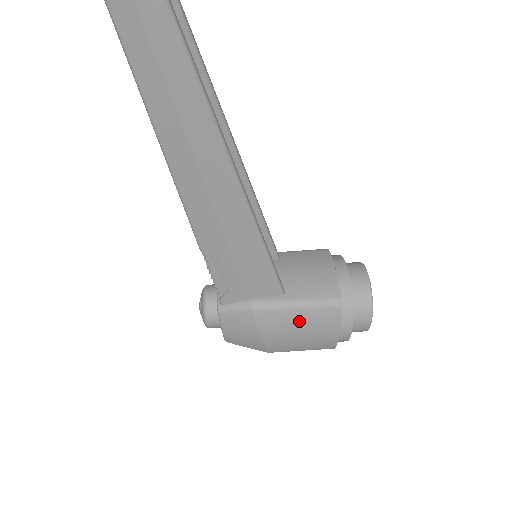
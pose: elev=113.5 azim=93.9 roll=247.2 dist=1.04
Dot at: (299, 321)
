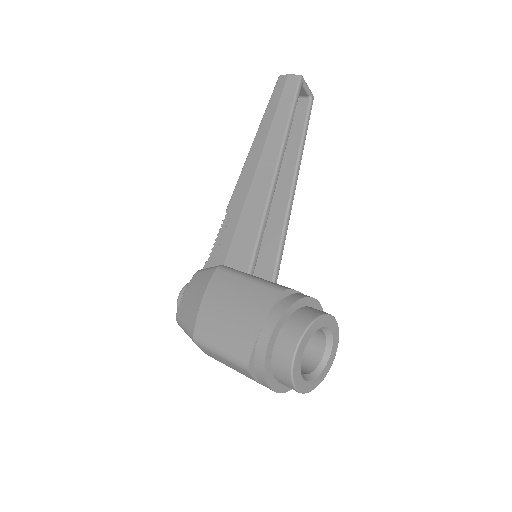
Dot at: (240, 292)
